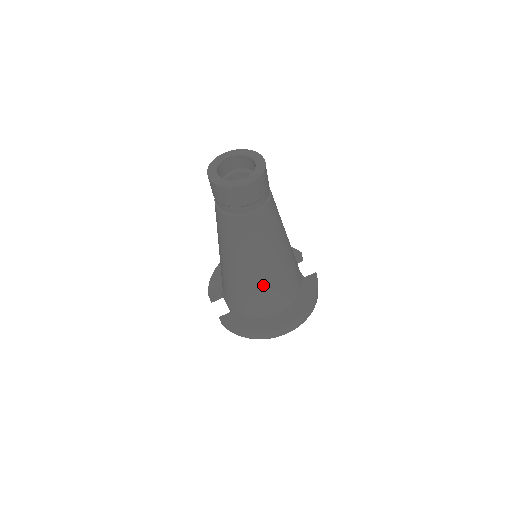
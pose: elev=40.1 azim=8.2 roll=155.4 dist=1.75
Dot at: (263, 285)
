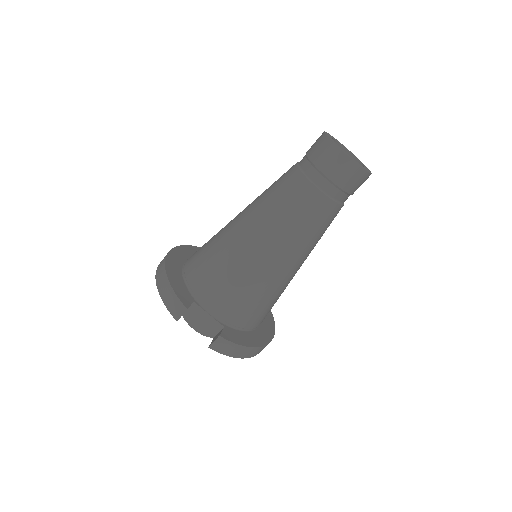
Dot at: (285, 288)
